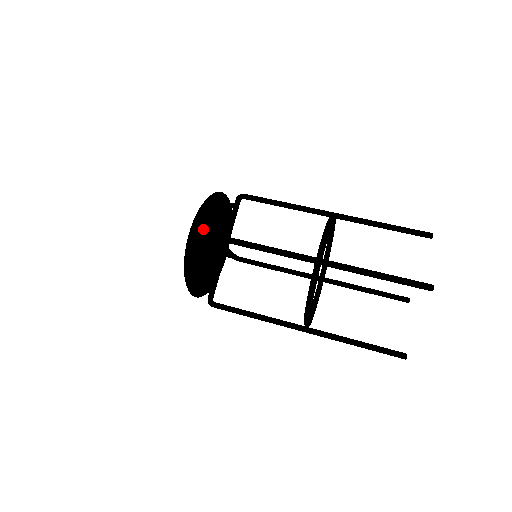
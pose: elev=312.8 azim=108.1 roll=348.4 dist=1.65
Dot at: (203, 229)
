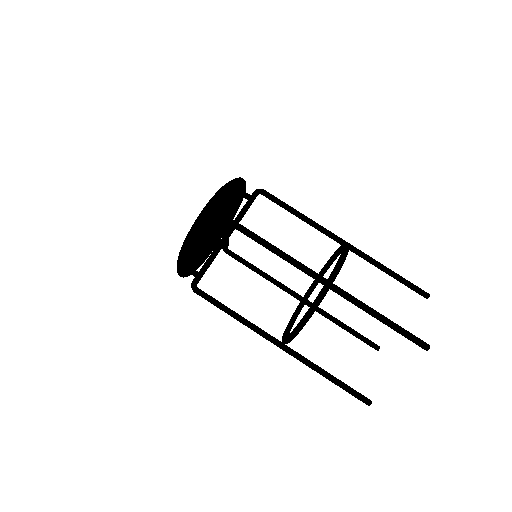
Dot at: (221, 210)
